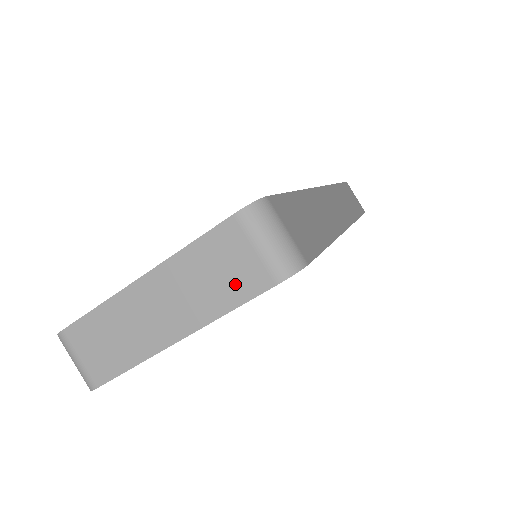
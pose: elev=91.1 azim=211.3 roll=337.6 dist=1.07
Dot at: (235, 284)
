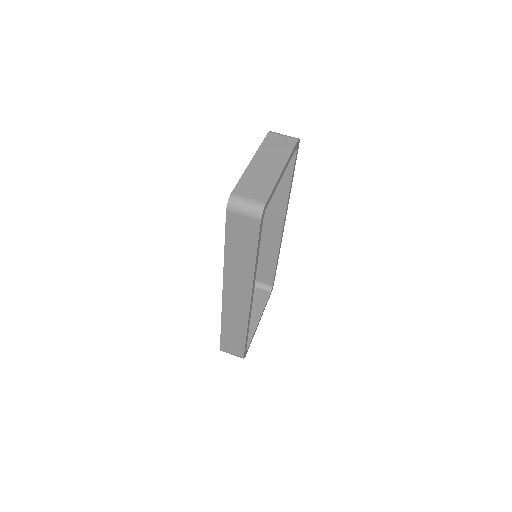
Dot at: (286, 146)
